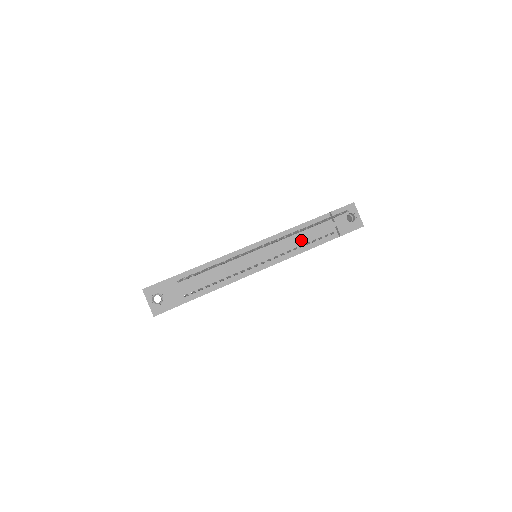
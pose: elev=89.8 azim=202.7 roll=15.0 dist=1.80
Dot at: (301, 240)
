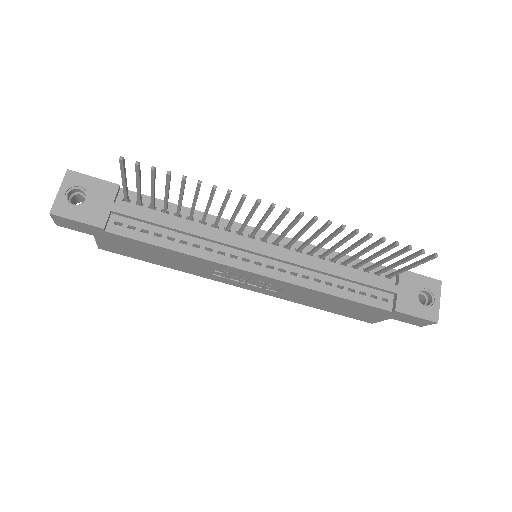
Dot at: (334, 273)
